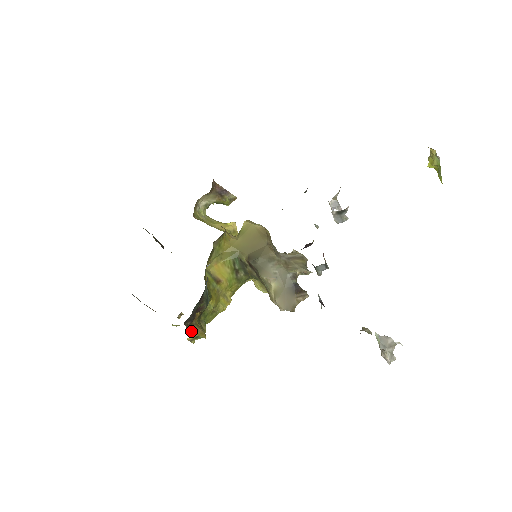
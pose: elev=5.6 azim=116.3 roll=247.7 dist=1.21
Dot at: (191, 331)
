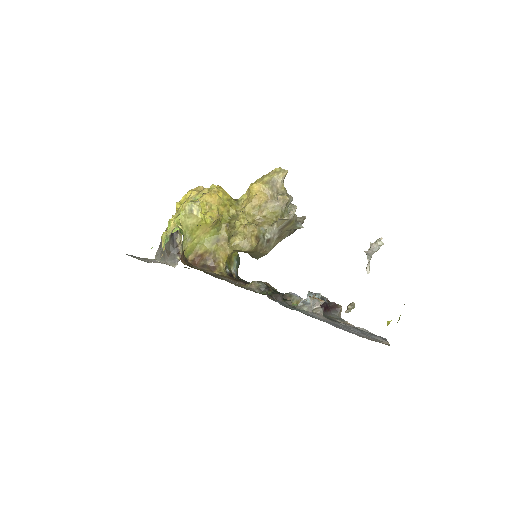
Dot at: occluded
